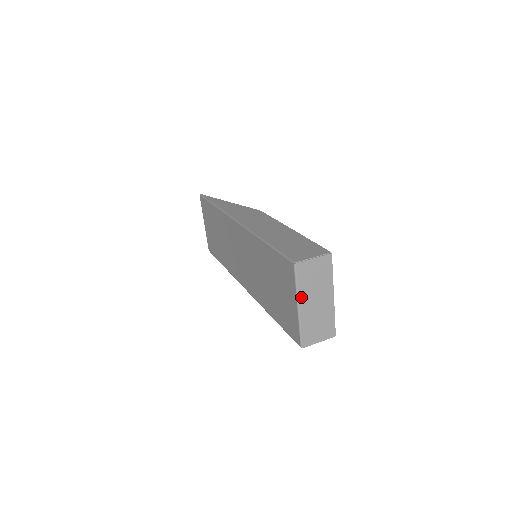
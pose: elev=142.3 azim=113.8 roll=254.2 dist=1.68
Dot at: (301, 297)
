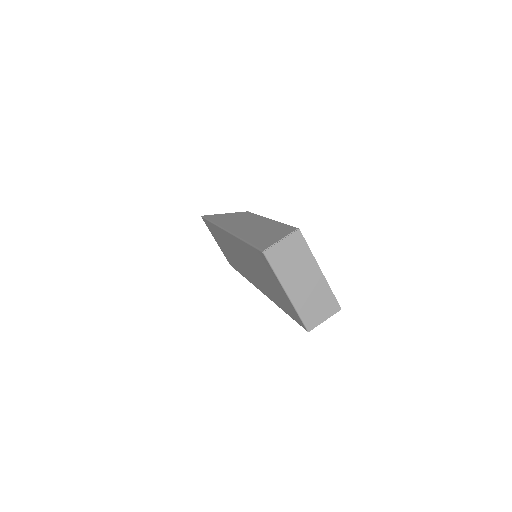
Dot at: (285, 282)
